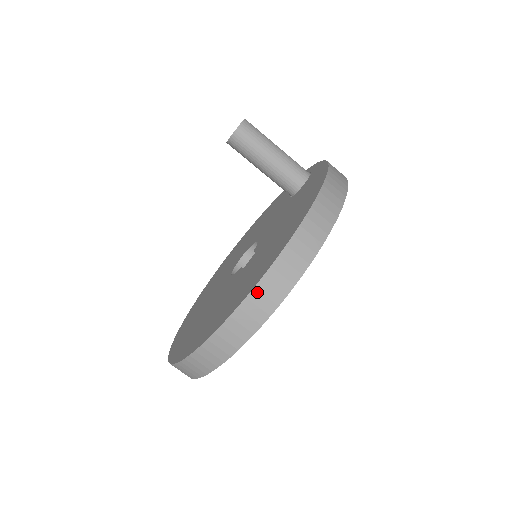
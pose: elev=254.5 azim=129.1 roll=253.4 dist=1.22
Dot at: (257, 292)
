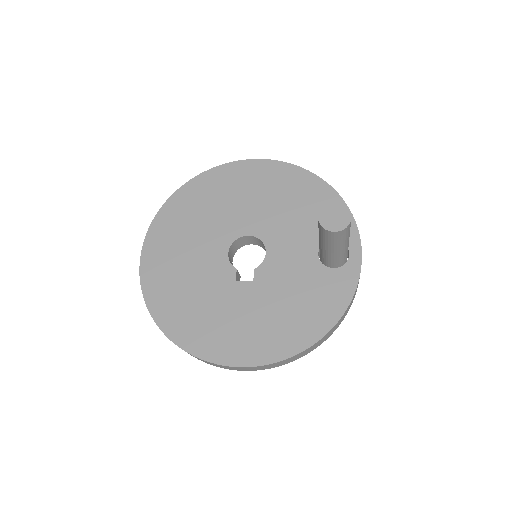
Dot at: (217, 365)
